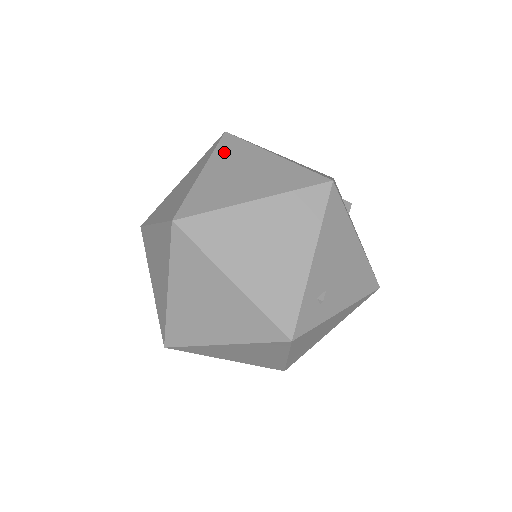
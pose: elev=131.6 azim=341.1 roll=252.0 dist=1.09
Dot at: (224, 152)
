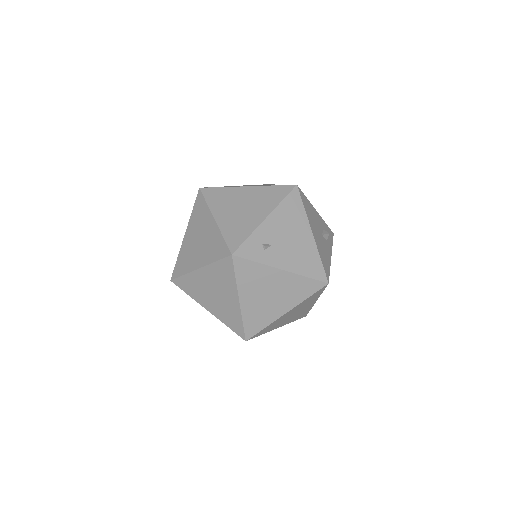
Dot at: occluded
